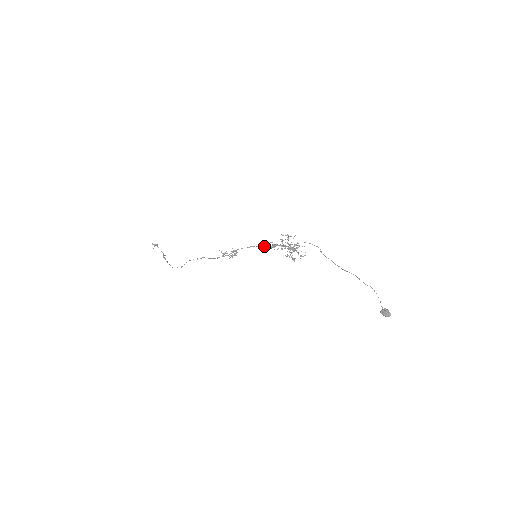
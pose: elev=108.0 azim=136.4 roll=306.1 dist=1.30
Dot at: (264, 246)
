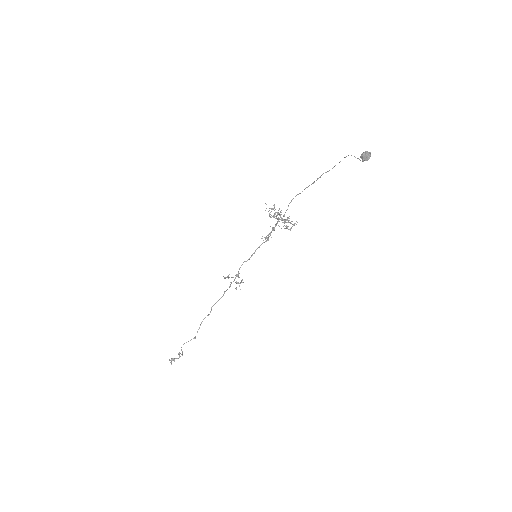
Dot at: (261, 244)
